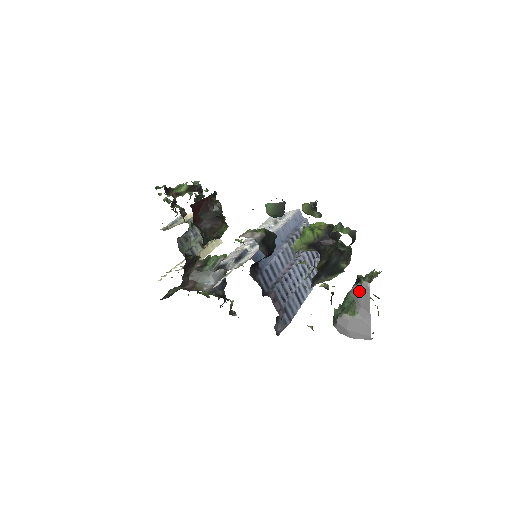
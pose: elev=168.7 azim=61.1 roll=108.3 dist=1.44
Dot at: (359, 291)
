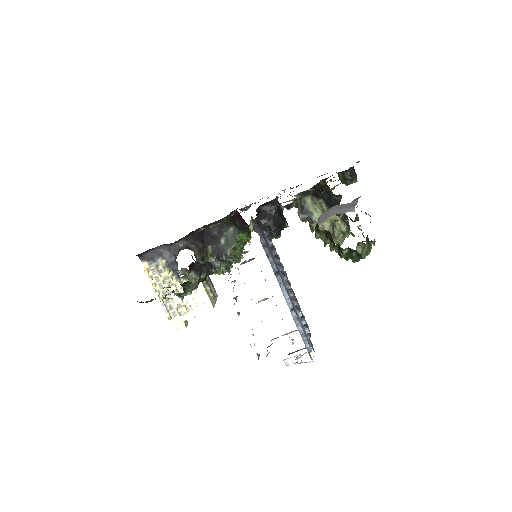
Dot at: occluded
